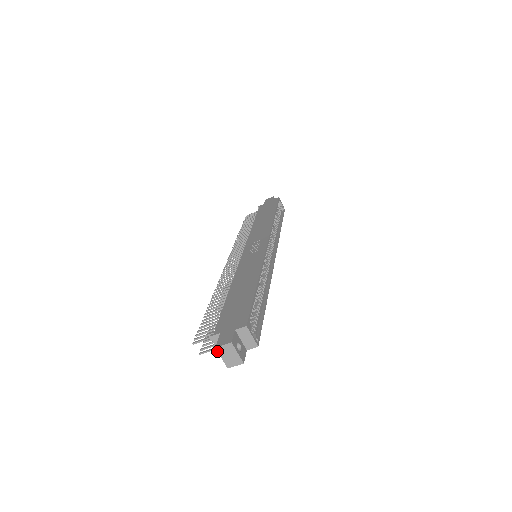
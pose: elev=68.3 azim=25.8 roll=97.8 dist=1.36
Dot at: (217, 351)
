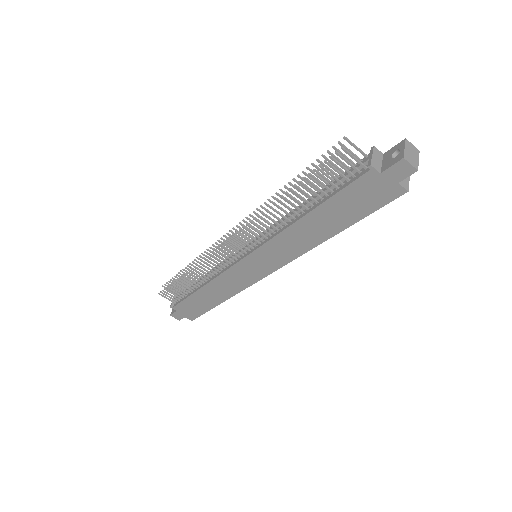
Dot at: (405, 141)
